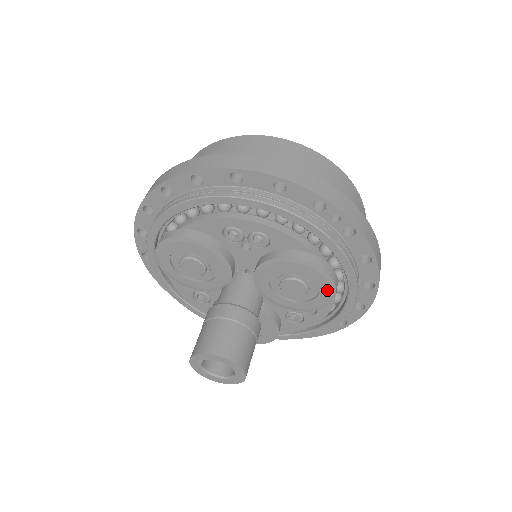
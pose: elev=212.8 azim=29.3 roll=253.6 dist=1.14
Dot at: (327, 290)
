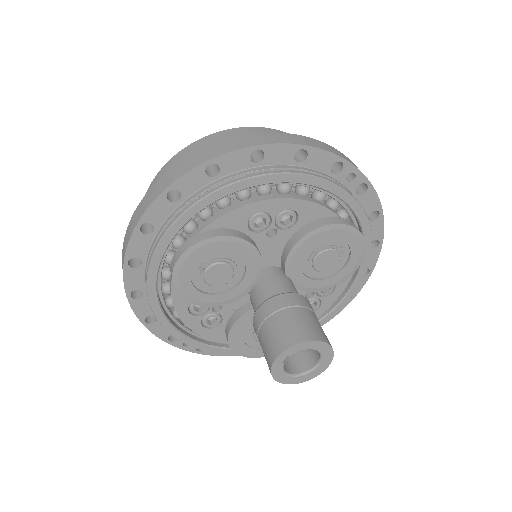
Dot at: (358, 252)
